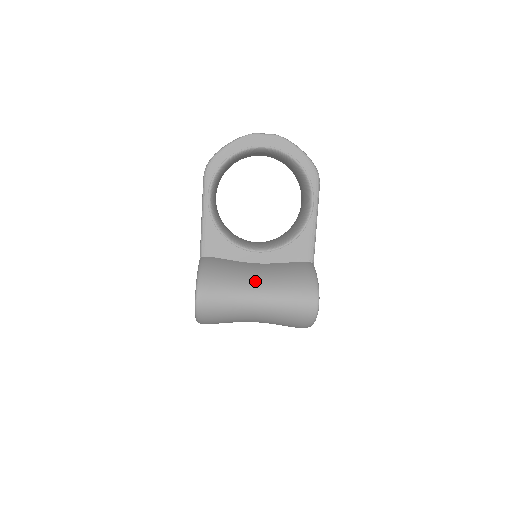
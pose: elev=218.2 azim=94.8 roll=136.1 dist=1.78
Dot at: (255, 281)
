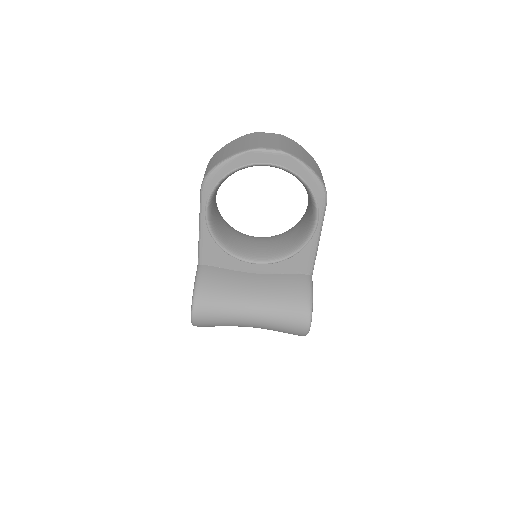
Dot at: (250, 300)
